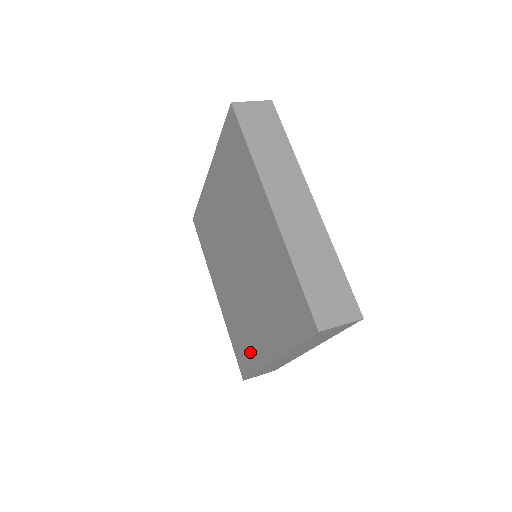
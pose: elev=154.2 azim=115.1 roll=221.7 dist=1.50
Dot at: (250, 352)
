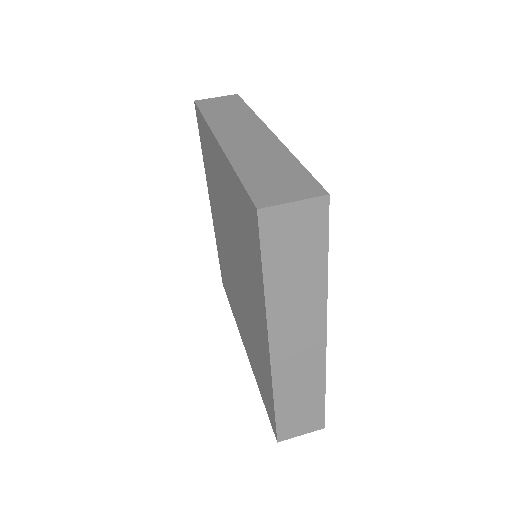
Dot at: (265, 377)
